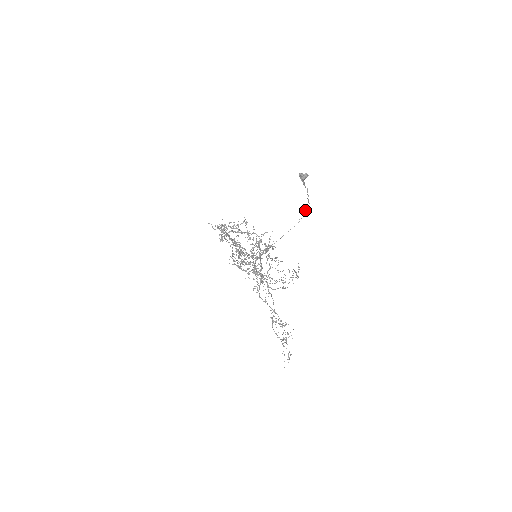
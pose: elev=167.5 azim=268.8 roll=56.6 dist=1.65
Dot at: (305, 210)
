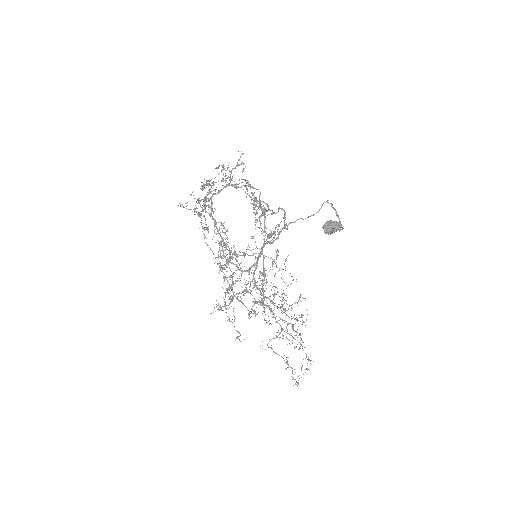
Dot at: (336, 215)
